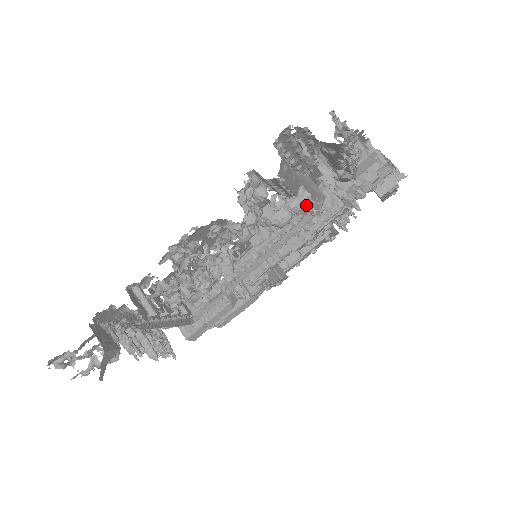
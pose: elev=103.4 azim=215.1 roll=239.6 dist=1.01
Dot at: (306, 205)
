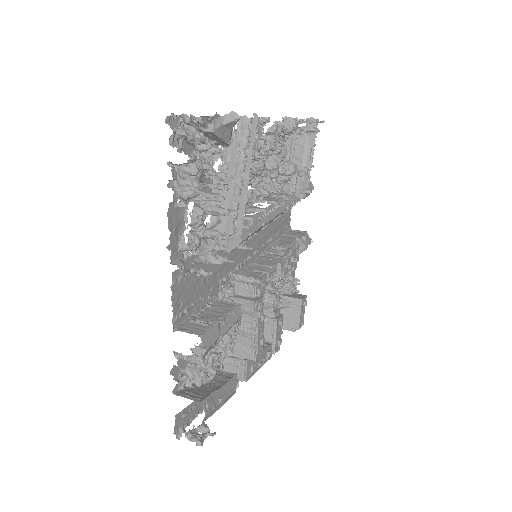
Dot at: (298, 173)
